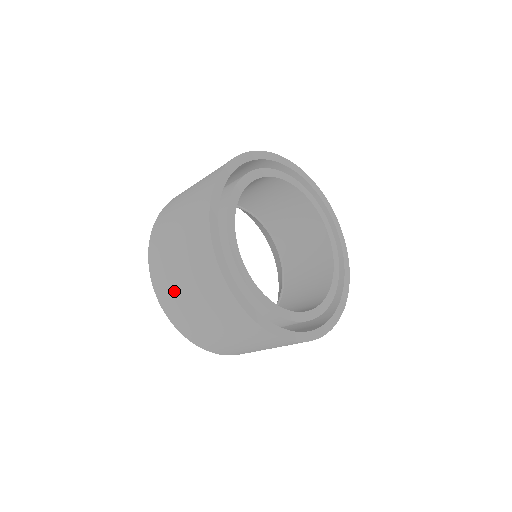
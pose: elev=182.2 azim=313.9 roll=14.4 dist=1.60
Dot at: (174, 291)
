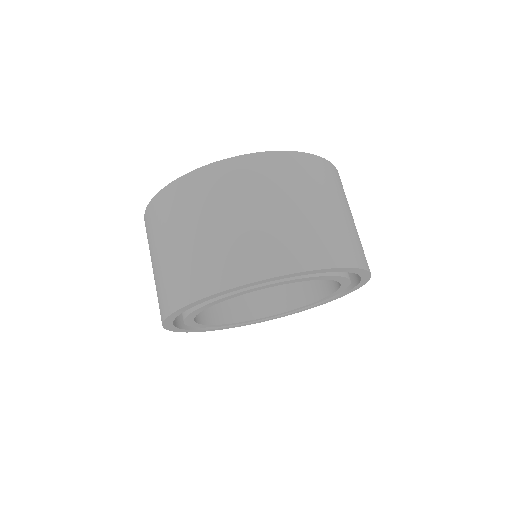
Dot at: occluded
